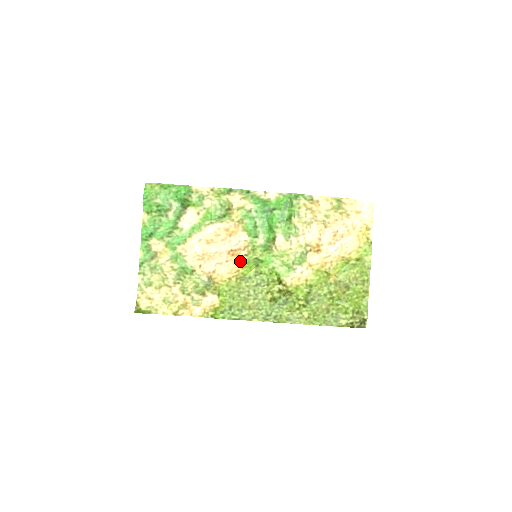
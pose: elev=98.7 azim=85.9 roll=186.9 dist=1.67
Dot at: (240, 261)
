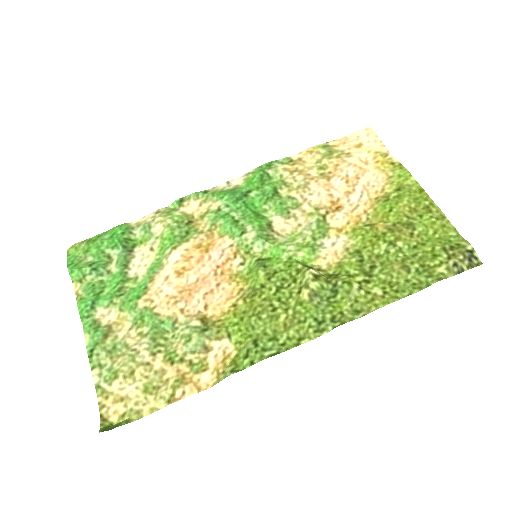
Dot at: (238, 276)
